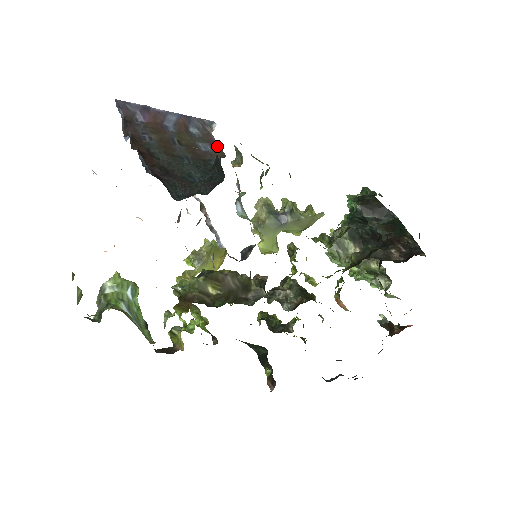
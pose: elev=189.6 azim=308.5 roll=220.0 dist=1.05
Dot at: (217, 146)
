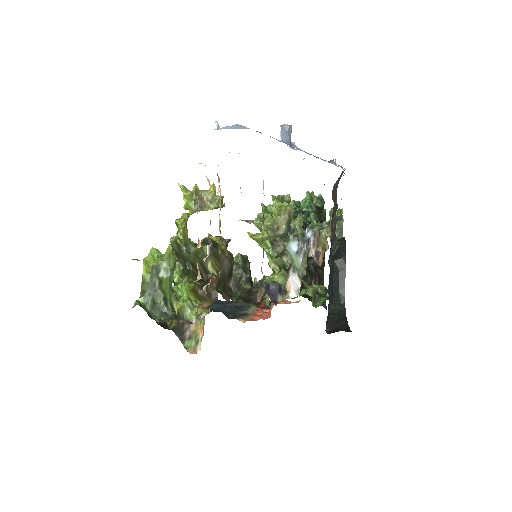
Dot at: occluded
